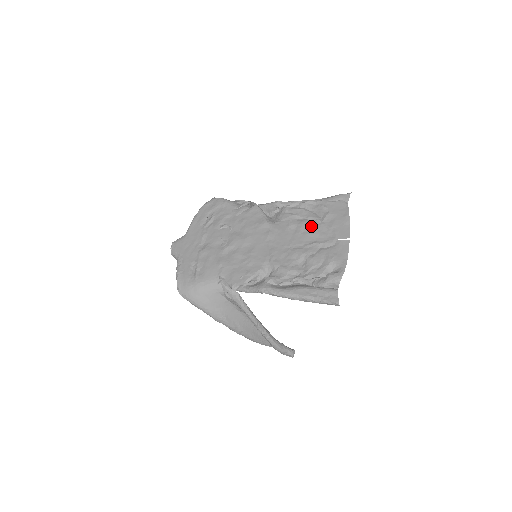
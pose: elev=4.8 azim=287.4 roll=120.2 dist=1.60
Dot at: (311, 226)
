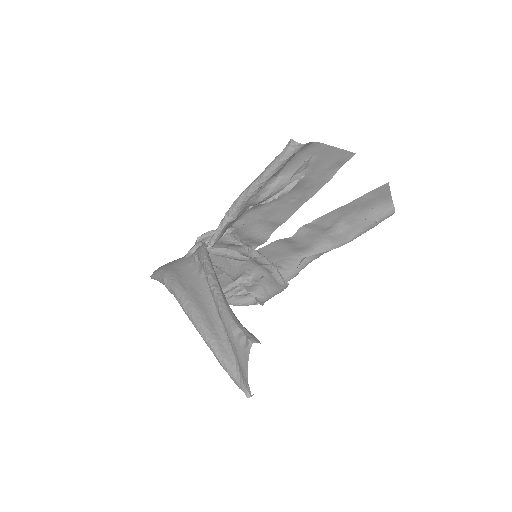
Dot at: (326, 216)
